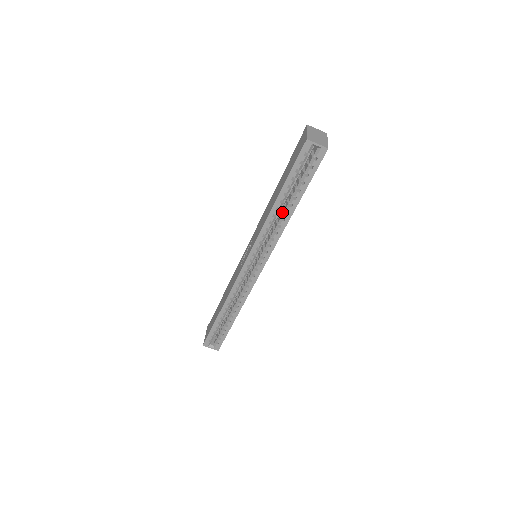
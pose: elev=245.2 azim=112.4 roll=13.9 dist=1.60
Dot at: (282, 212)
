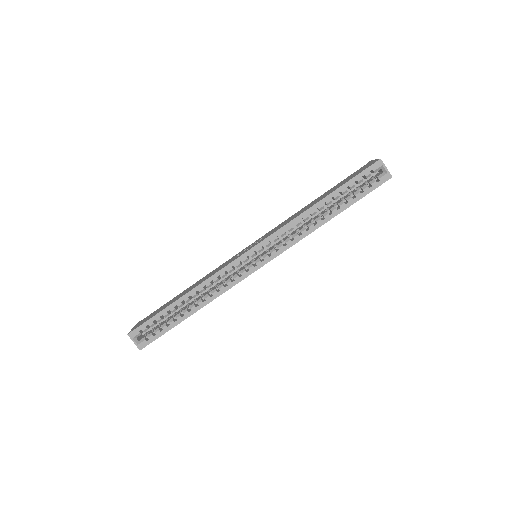
Dot at: (315, 218)
